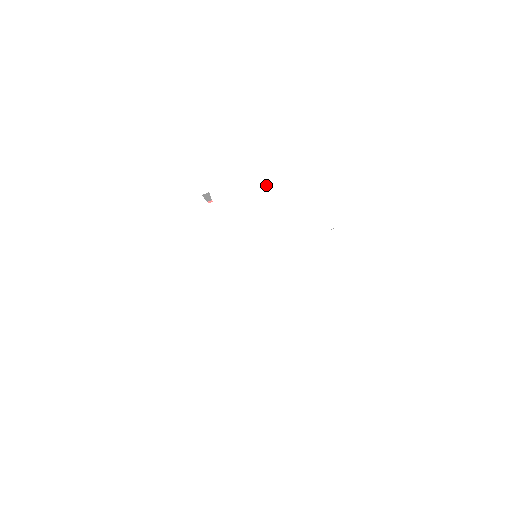
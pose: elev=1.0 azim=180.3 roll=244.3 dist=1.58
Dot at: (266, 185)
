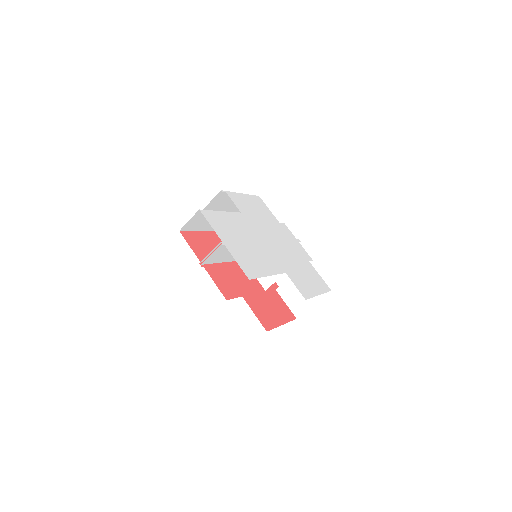
Dot at: (255, 203)
